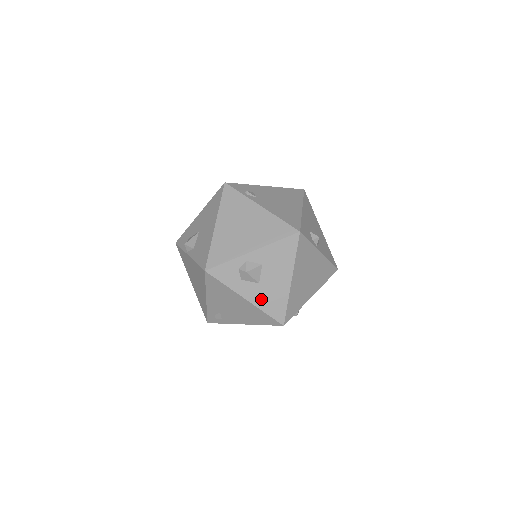
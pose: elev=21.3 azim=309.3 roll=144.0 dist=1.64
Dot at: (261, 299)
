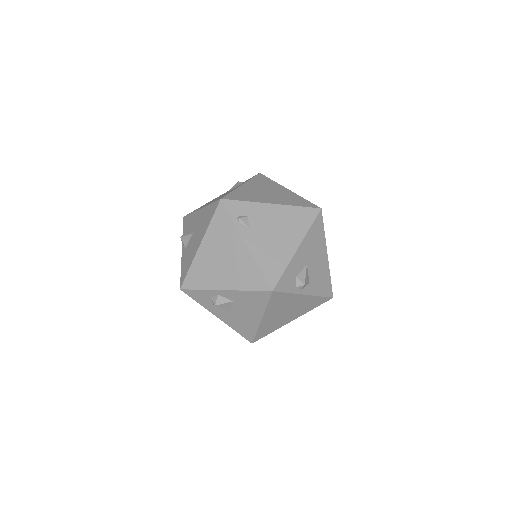
Dot at: (232, 322)
